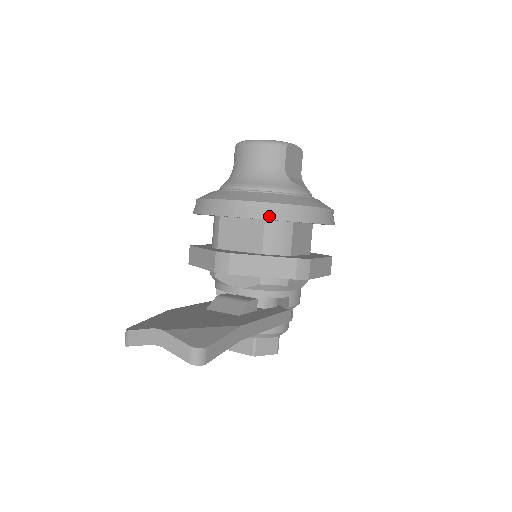
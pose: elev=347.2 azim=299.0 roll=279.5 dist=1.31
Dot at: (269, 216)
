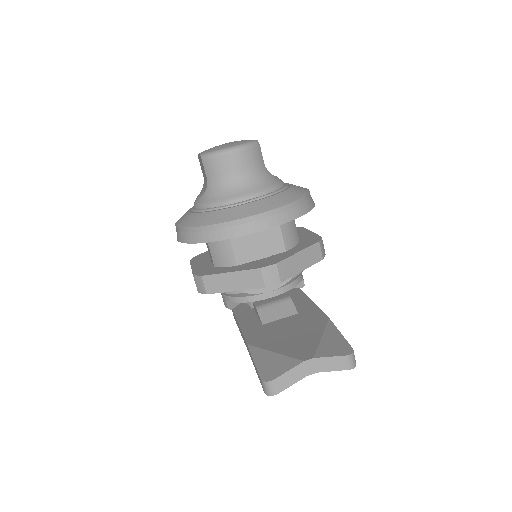
Dot at: (295, 215)
